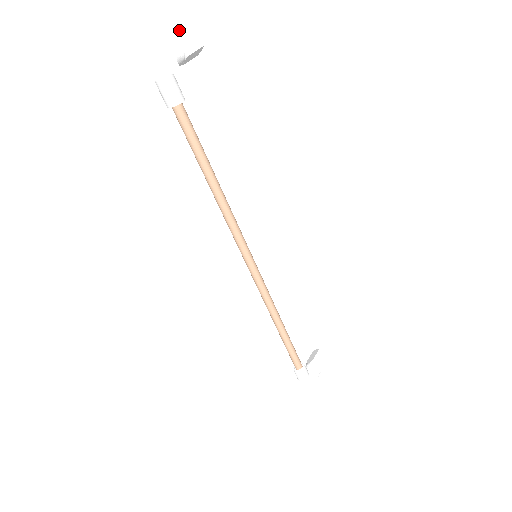
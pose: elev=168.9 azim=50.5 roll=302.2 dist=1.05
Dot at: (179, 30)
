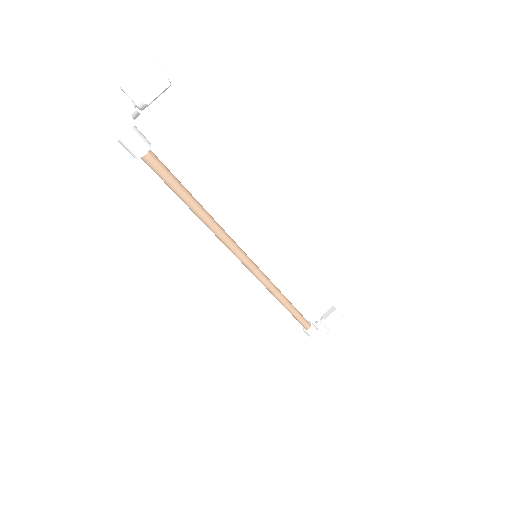
Dot at: (138, 69)
